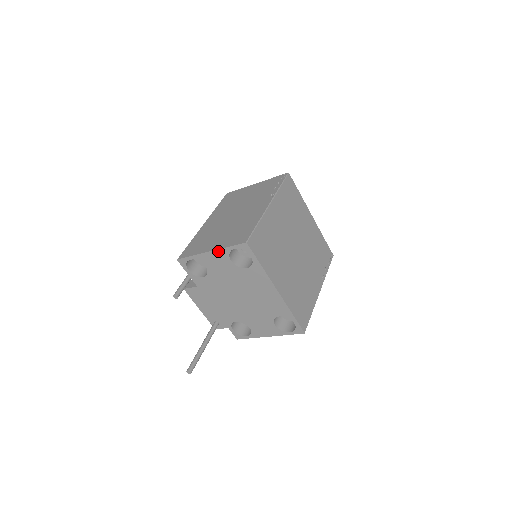
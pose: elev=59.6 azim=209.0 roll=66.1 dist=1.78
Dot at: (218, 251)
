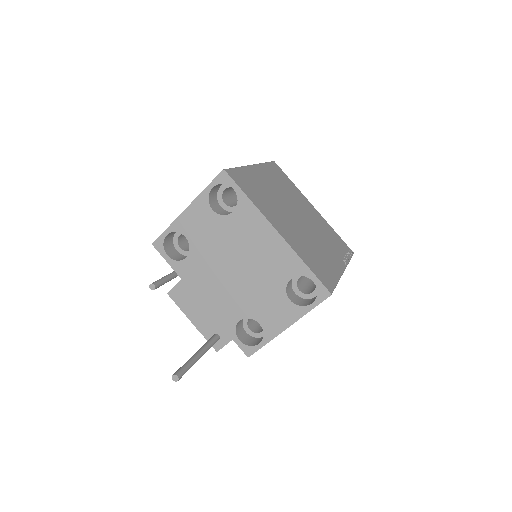
Dot at: (195, 202)
